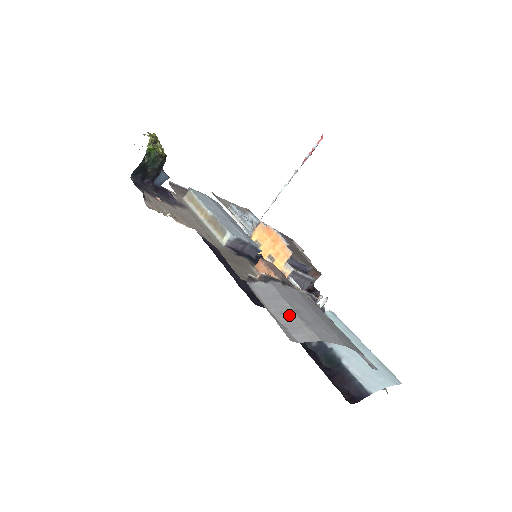
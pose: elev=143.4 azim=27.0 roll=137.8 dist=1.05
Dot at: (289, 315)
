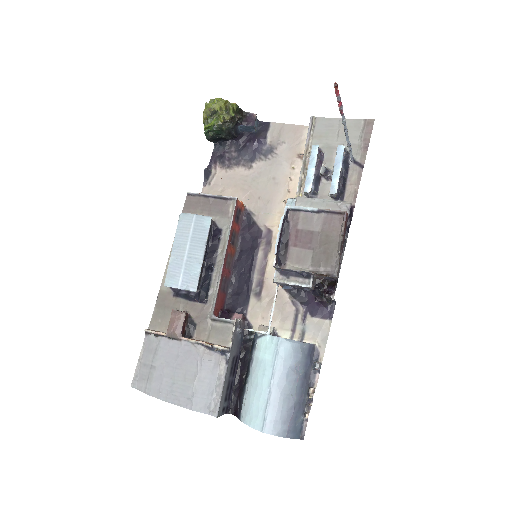
Dot at: (146, 368)
